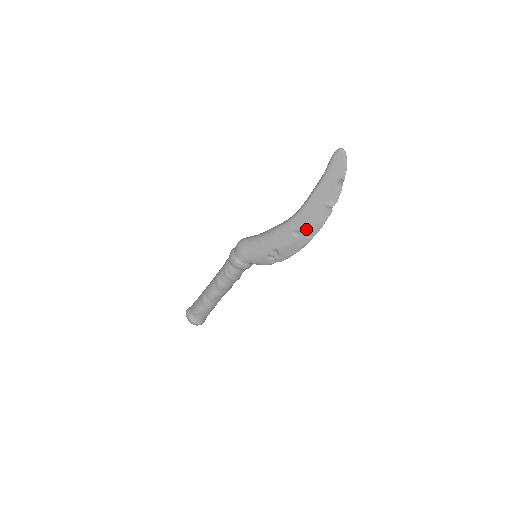
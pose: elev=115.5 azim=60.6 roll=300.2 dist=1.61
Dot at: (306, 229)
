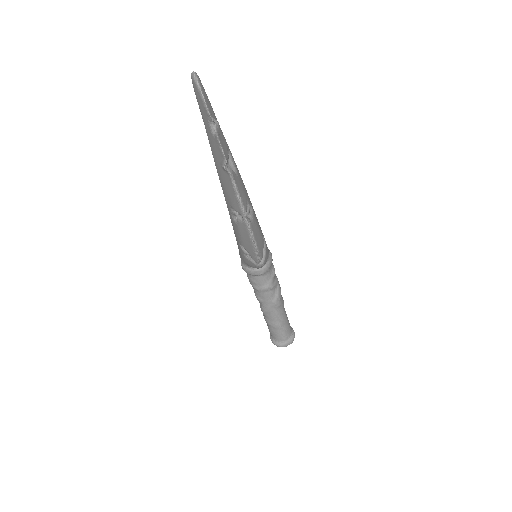
Dot at: (234, 210)
